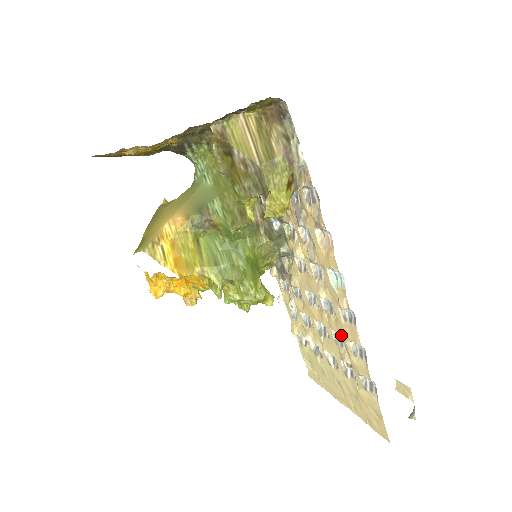
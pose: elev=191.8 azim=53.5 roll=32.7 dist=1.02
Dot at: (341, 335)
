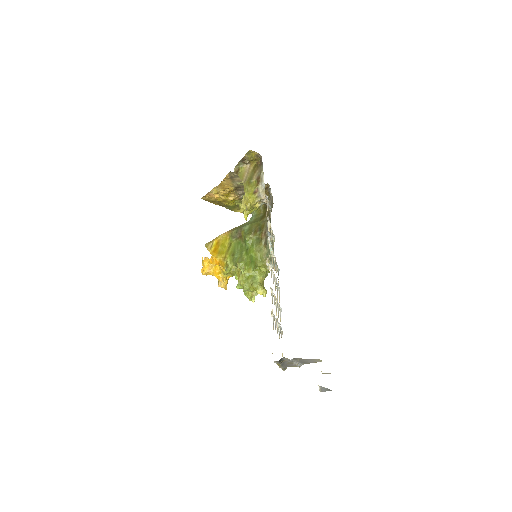
Dot at: occluded
